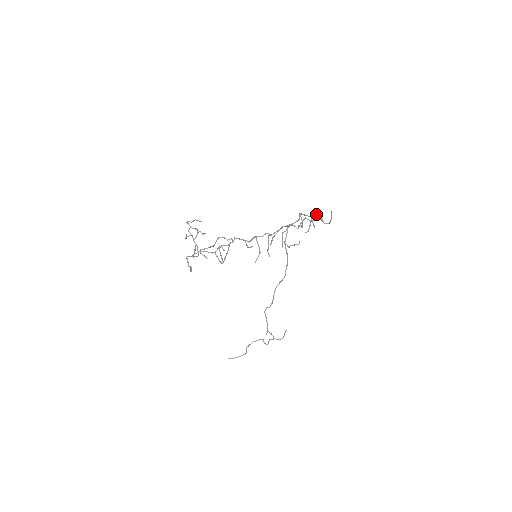
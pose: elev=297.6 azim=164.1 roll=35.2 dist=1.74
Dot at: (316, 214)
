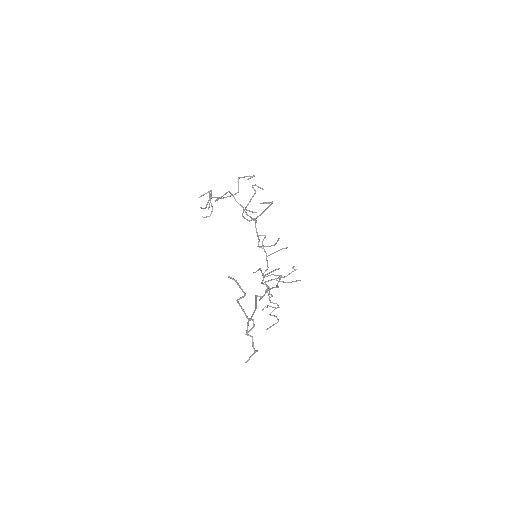
Dot at: (270, 306)
